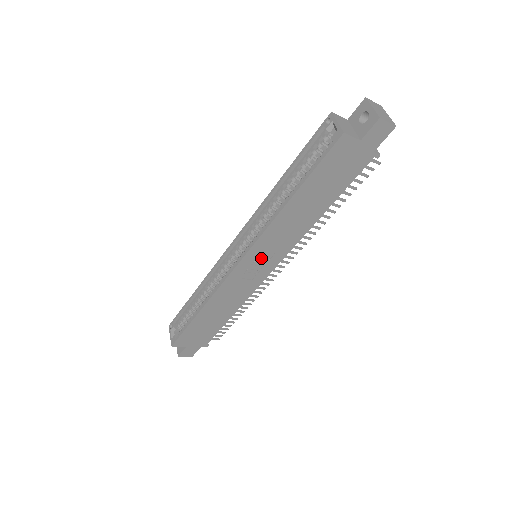
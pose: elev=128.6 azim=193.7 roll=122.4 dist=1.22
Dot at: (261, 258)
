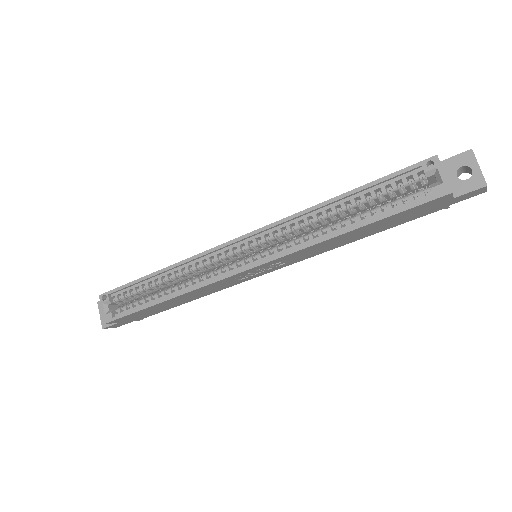
Dot at: (270, 266)
